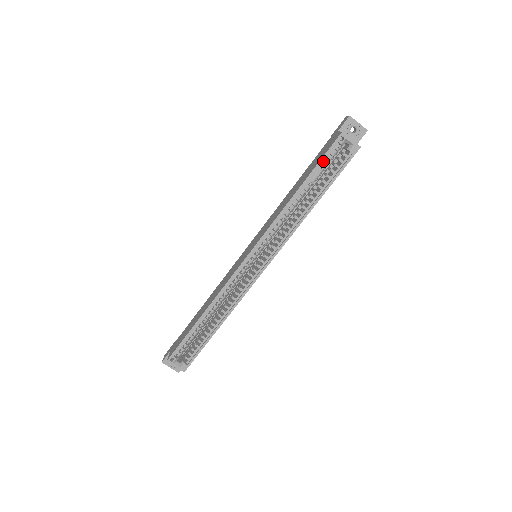
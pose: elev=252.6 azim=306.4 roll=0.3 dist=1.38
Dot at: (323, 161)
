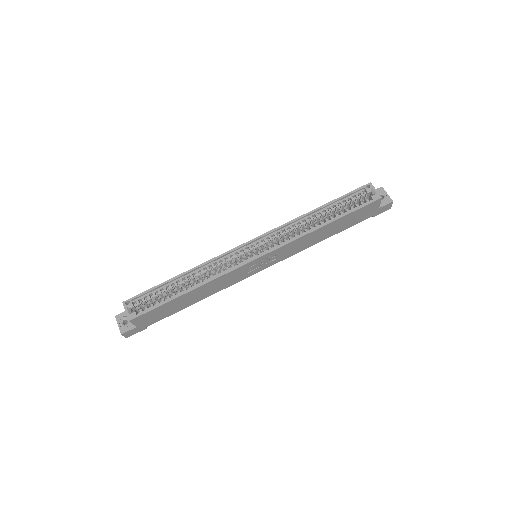
Dot at: (347, 197)
